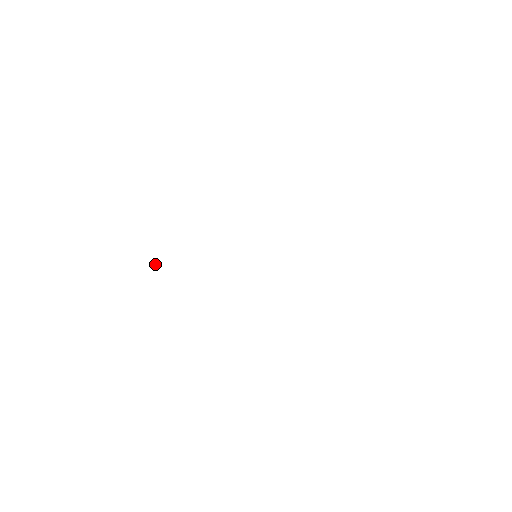
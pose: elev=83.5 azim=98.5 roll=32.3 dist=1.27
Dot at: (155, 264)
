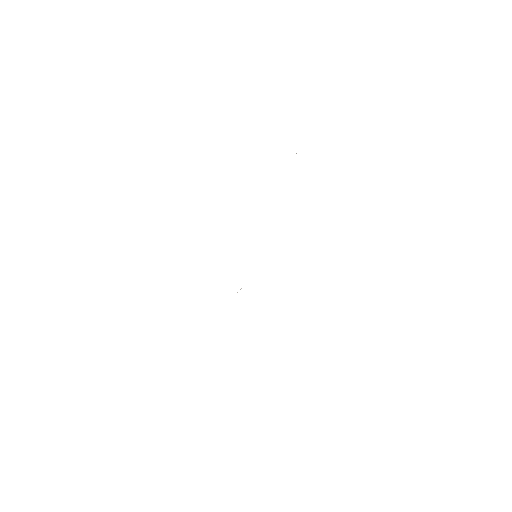
Dot at: (240, 289)
